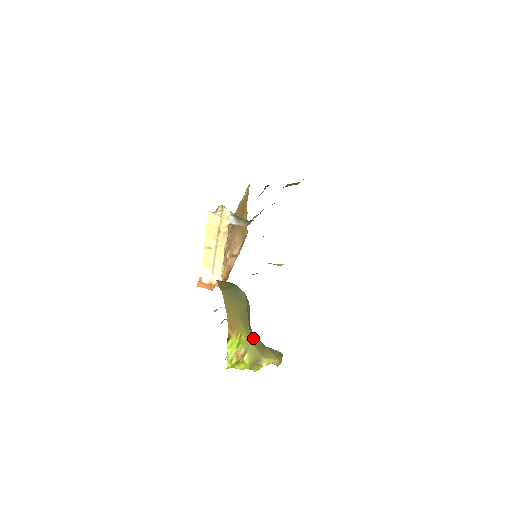
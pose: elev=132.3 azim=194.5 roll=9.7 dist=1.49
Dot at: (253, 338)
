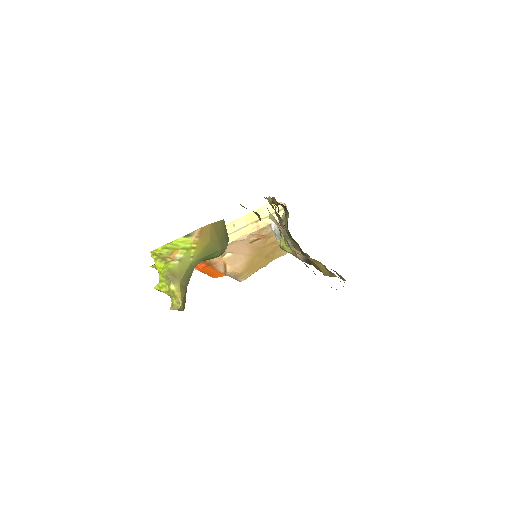
Dot at: (192, 267)
